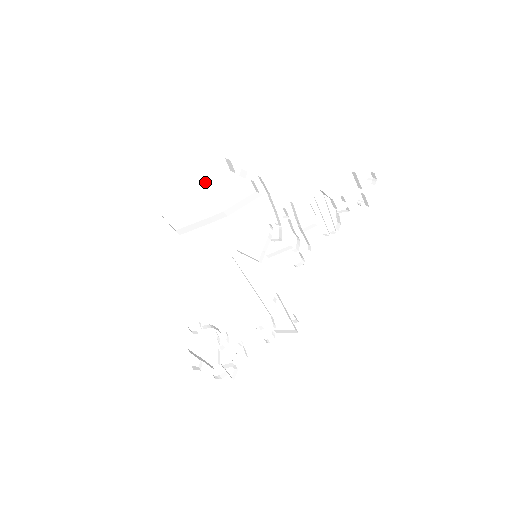
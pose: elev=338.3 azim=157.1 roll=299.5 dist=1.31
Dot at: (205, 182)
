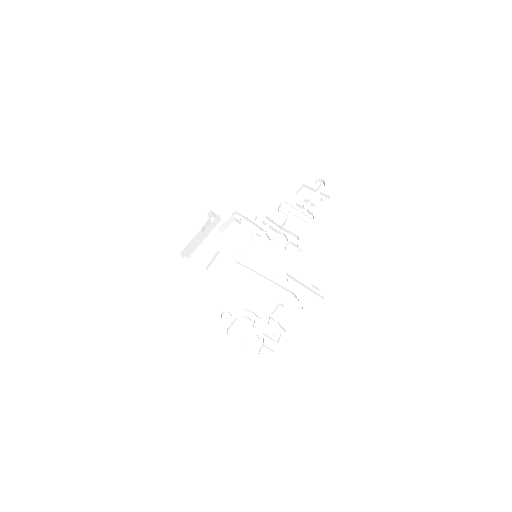
Dot at: occluded
